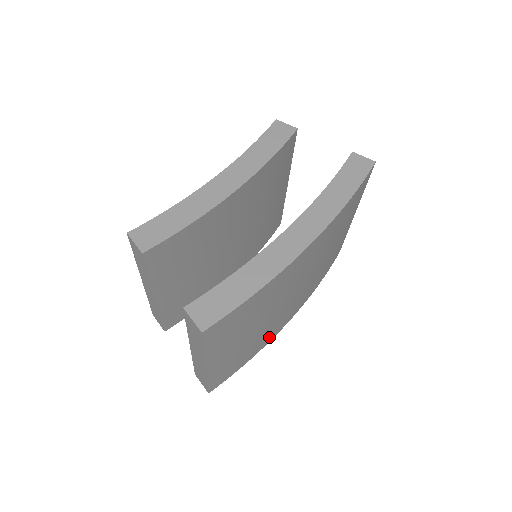
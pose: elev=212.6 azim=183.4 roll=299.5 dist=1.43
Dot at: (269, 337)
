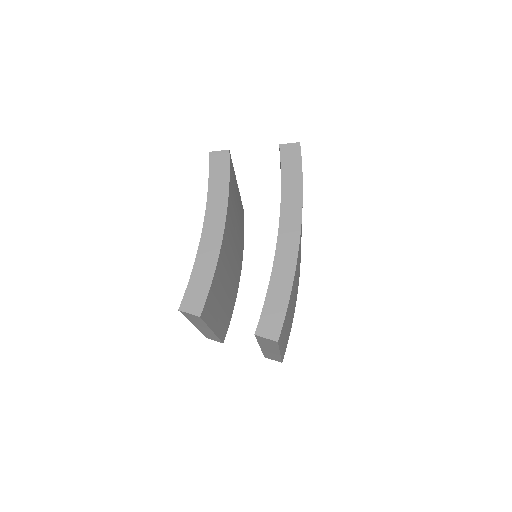
Dot at: occluded
